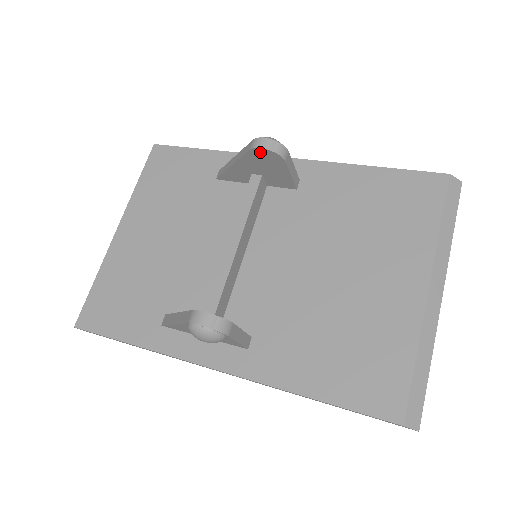
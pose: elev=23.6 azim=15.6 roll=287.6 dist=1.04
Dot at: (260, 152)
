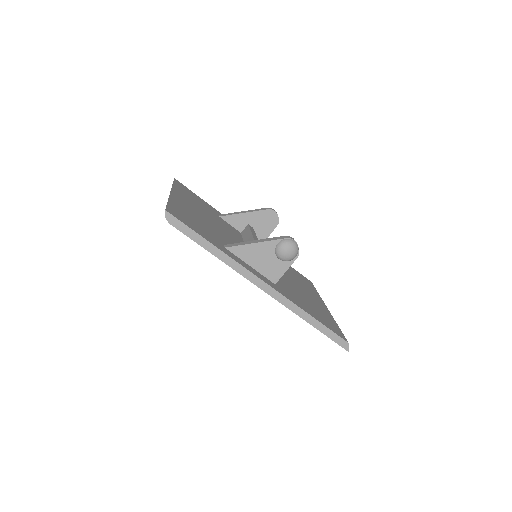
Dot at: (272, 213)
